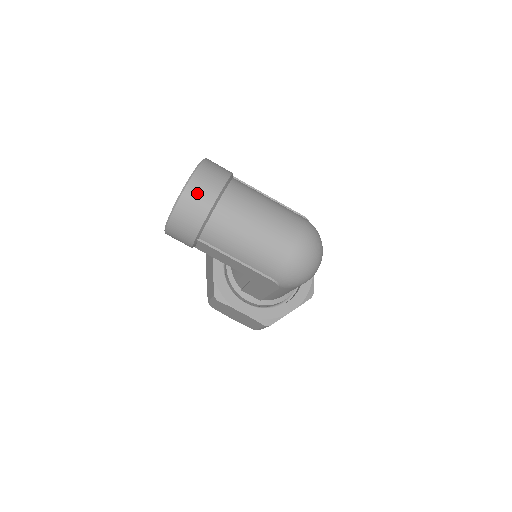
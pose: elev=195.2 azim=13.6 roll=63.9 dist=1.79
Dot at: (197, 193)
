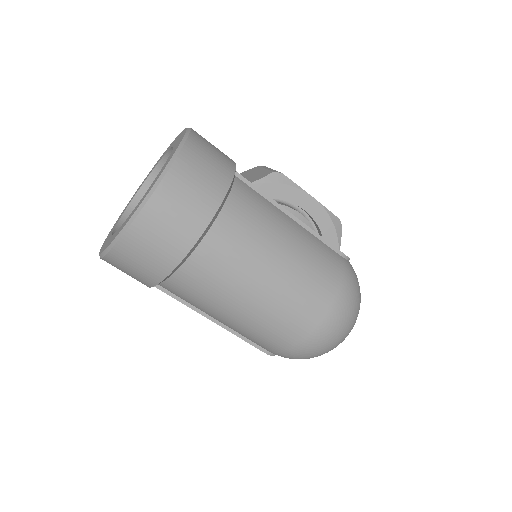
Dot at: (154, 236)
